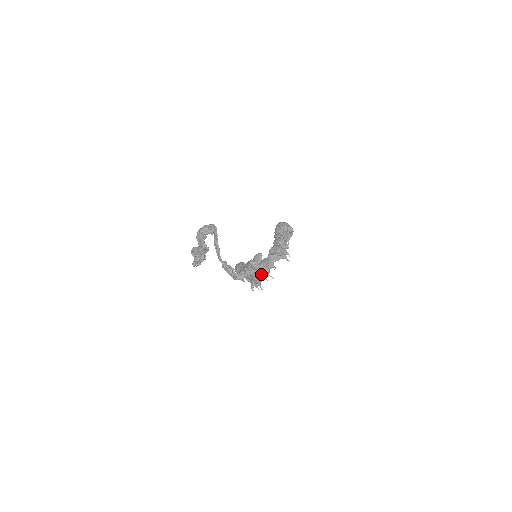
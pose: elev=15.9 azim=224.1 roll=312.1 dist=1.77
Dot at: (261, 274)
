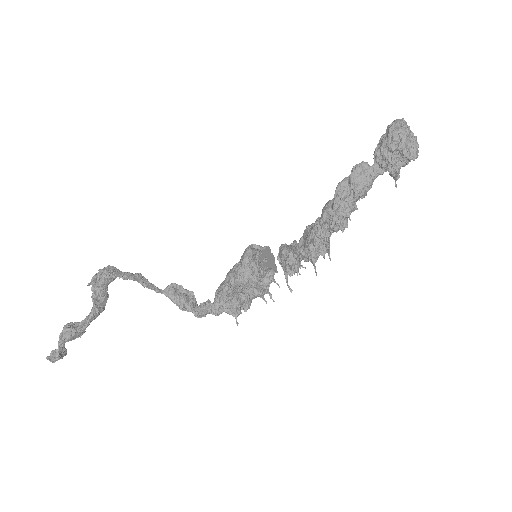
Dot at: (228, 313)
